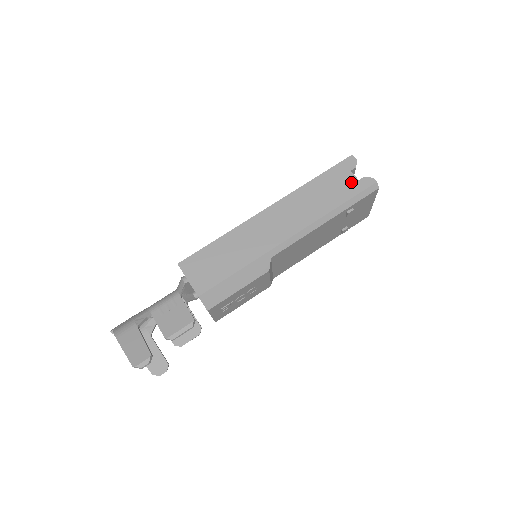
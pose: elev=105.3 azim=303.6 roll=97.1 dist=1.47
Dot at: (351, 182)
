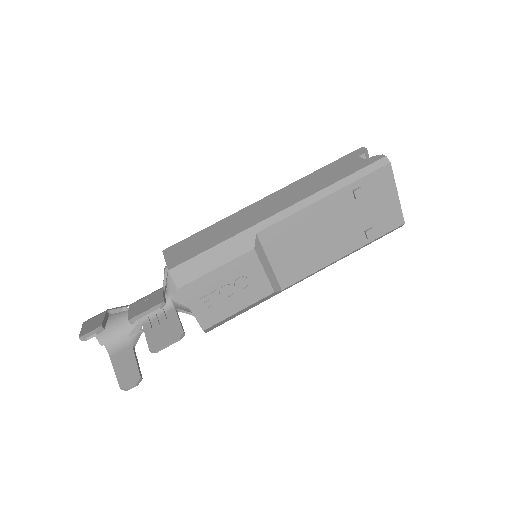
Dot at: (357, 163)
